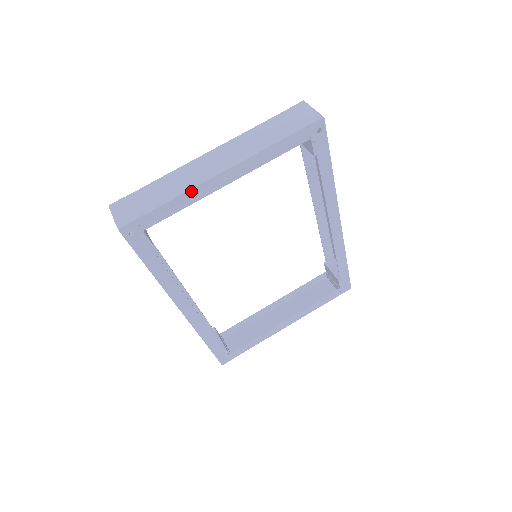
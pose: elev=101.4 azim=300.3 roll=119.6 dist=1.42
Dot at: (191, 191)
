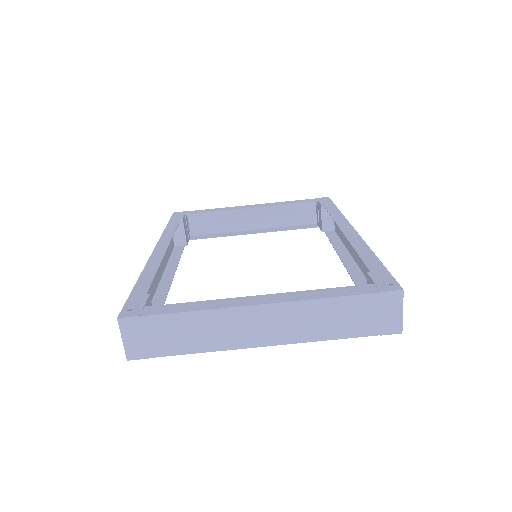
Dot at: (220, 349)
